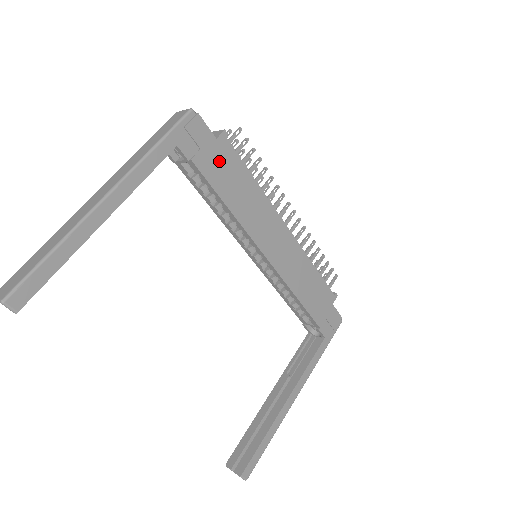
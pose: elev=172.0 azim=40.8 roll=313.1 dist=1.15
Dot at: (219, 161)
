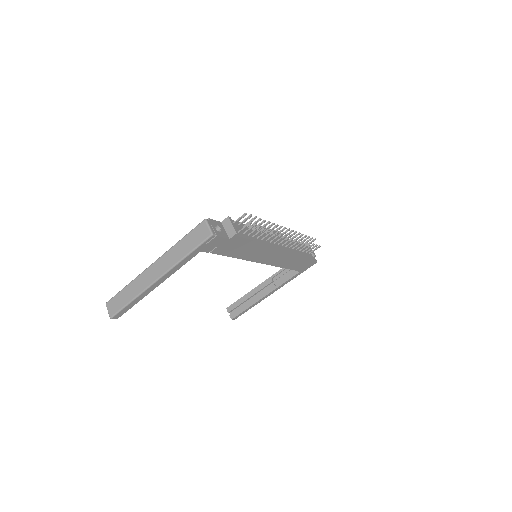
Dot at: (230, 246)
